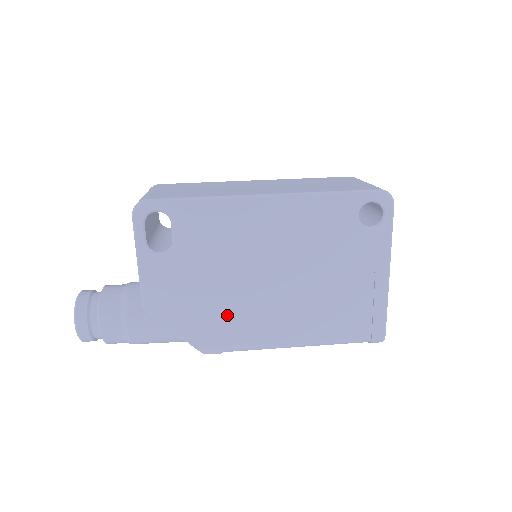
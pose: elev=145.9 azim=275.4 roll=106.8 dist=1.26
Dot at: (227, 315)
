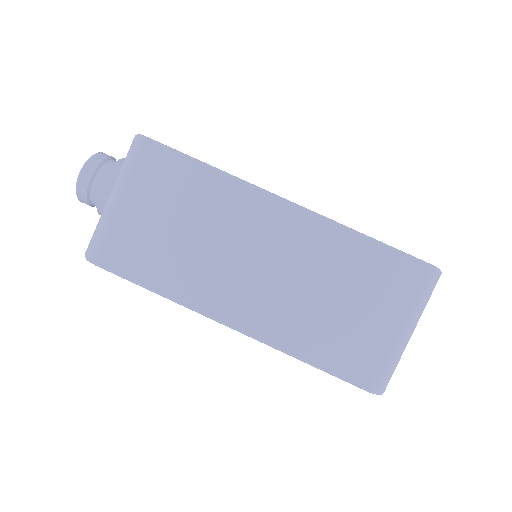
Dot at: occluded
